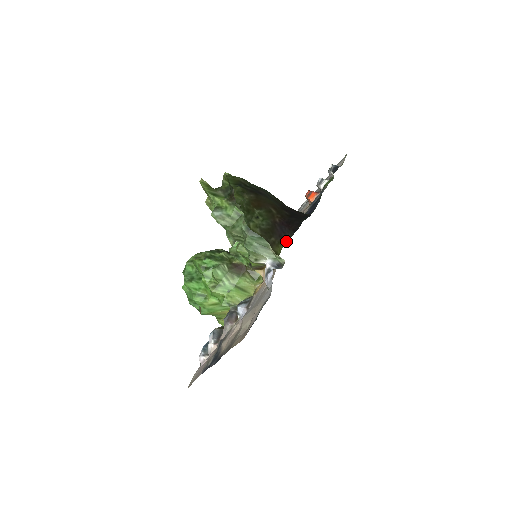
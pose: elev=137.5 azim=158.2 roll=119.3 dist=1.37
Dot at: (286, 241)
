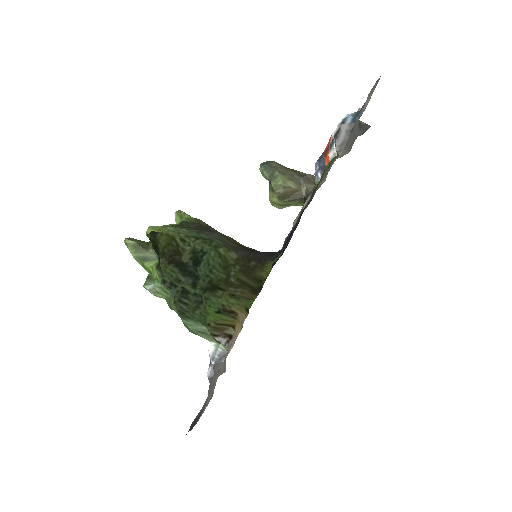
Dot at: occluded
